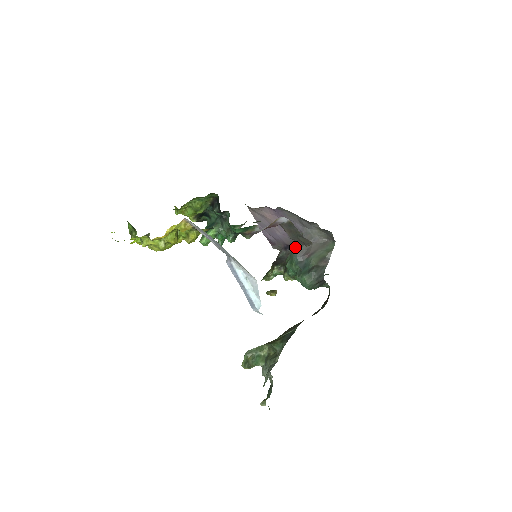
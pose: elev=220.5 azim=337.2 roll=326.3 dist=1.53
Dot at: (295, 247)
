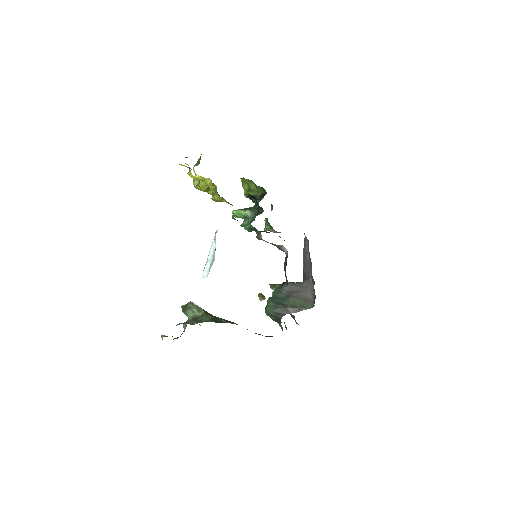
Dot at: (293, 282)
